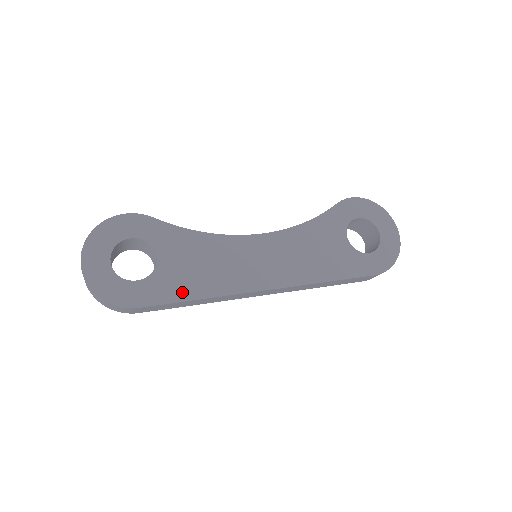
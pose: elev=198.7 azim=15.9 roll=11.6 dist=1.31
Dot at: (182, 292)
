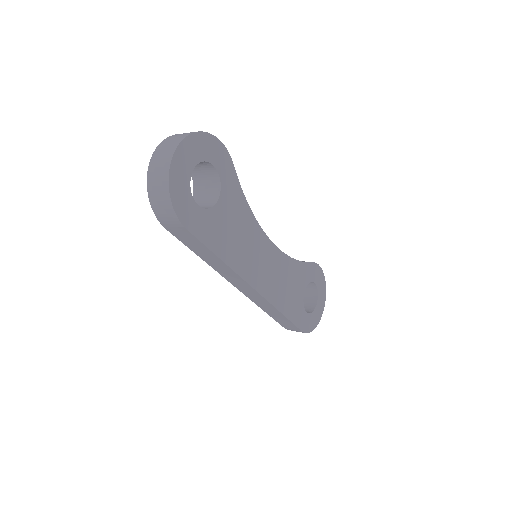
Dot at: (216, 243)
